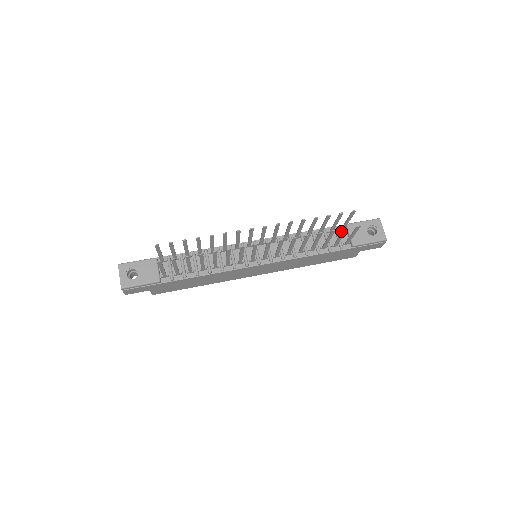
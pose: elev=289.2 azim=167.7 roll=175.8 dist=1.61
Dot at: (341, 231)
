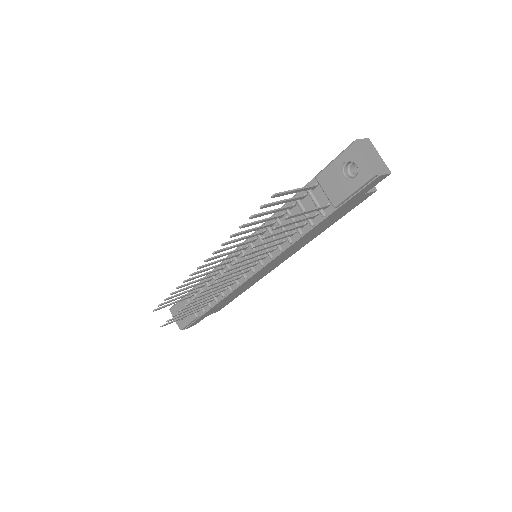
Dot at: (315, 188)
